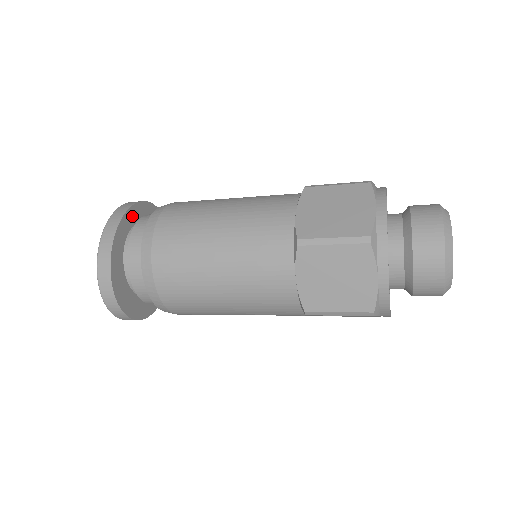
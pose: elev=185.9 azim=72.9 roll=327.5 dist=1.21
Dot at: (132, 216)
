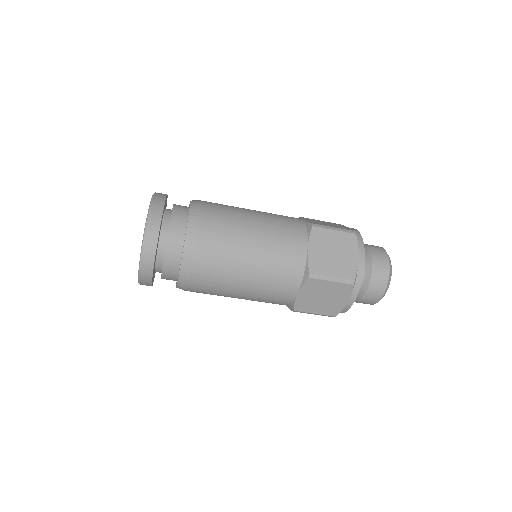
Dot at: (166, 203)
